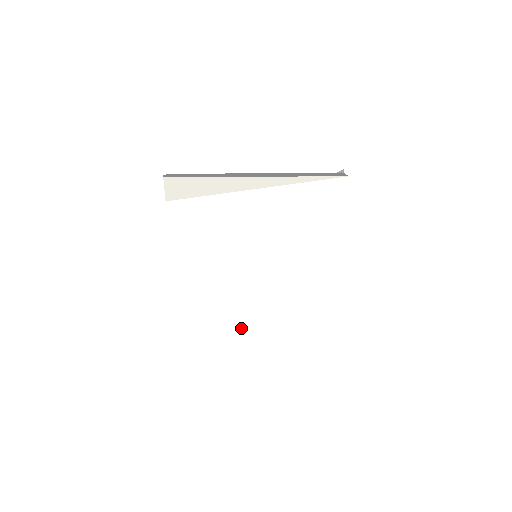
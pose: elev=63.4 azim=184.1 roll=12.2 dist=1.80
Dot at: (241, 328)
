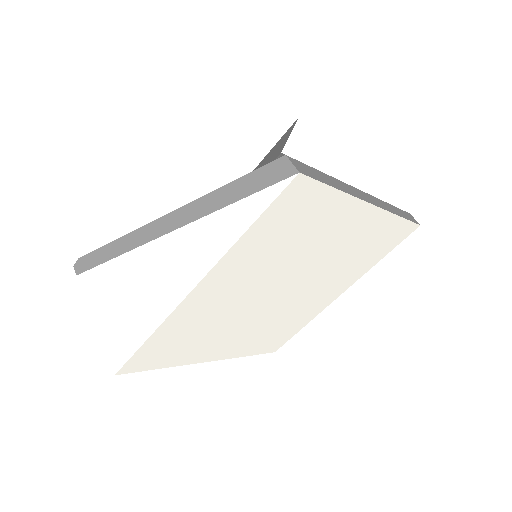
Dot at: (301, 317)
